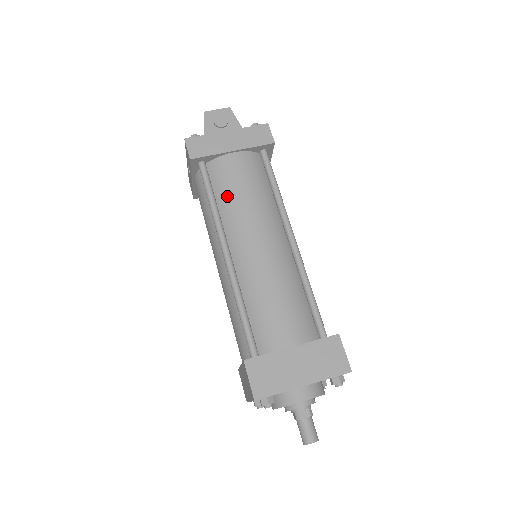
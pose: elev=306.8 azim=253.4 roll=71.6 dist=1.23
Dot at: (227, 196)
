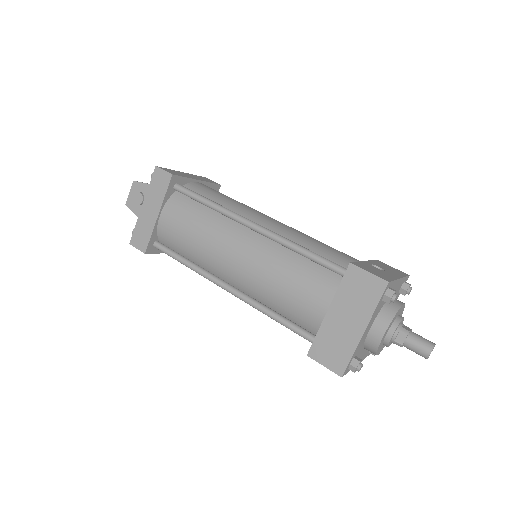
Dot at: (188, 249)
